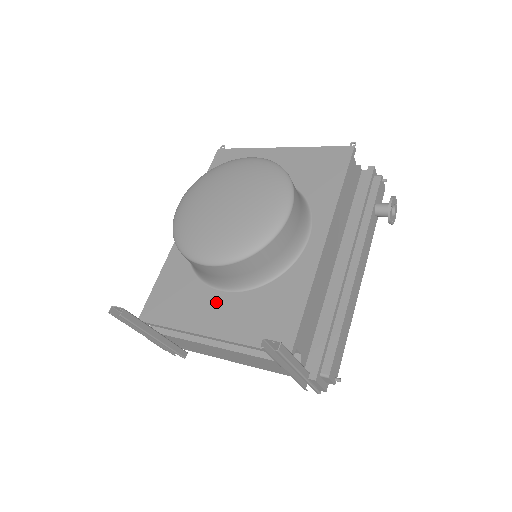
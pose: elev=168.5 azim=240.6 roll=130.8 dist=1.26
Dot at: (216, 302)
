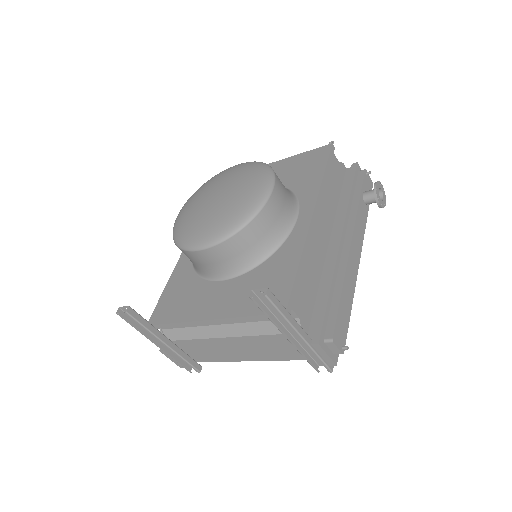
Dot at: (216, 291)
